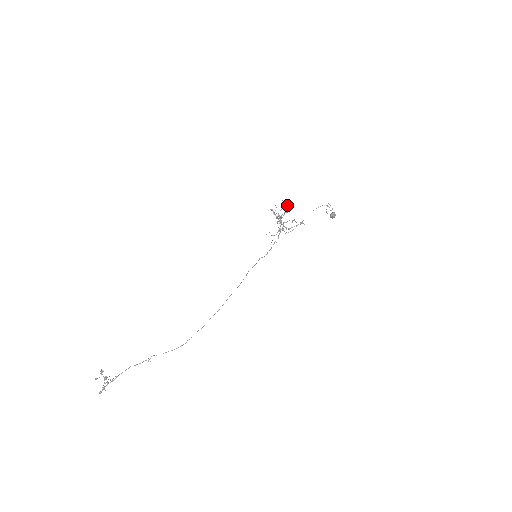
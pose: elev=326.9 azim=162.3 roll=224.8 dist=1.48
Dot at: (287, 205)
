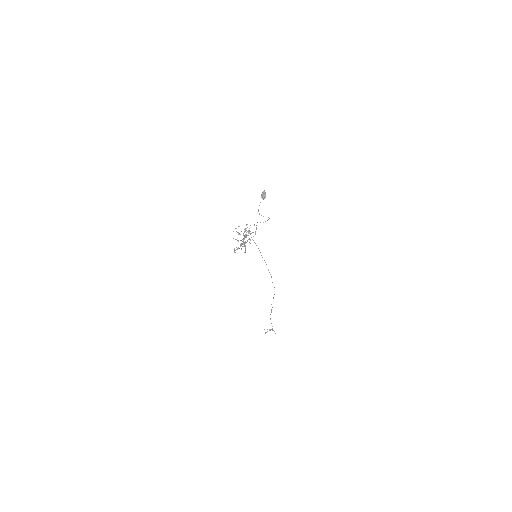
Dot at: occluded
